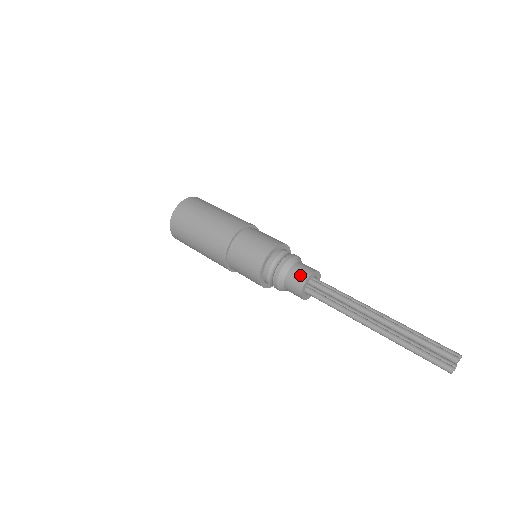
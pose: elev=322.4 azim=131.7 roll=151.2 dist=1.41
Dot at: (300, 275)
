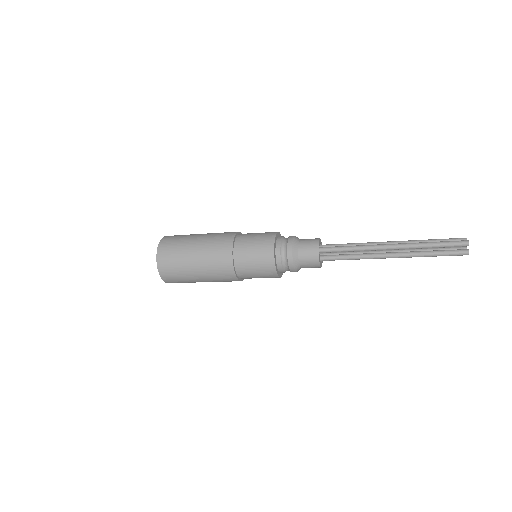
Dot at: (310, 250)
